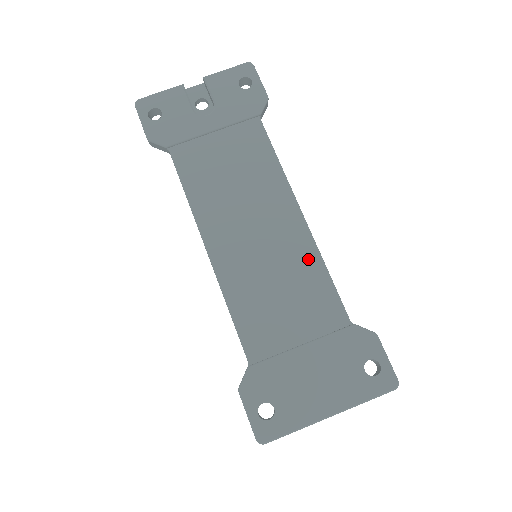
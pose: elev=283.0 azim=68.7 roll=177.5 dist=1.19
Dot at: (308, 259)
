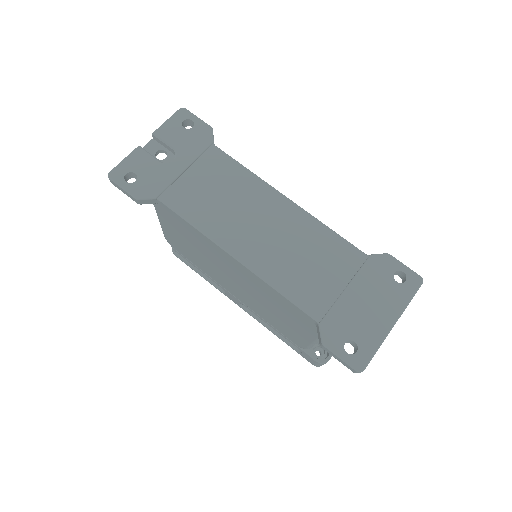
Dot at: (312, 227)
